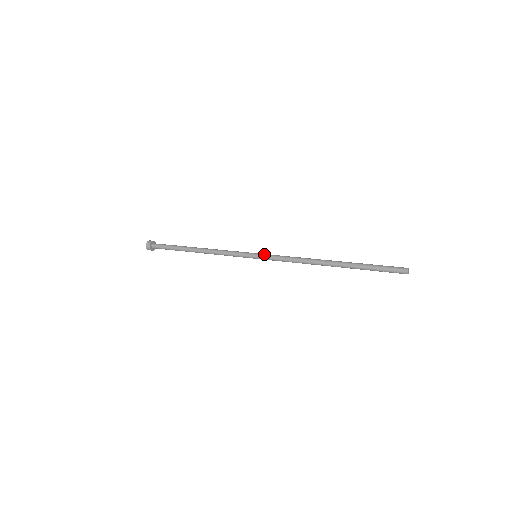
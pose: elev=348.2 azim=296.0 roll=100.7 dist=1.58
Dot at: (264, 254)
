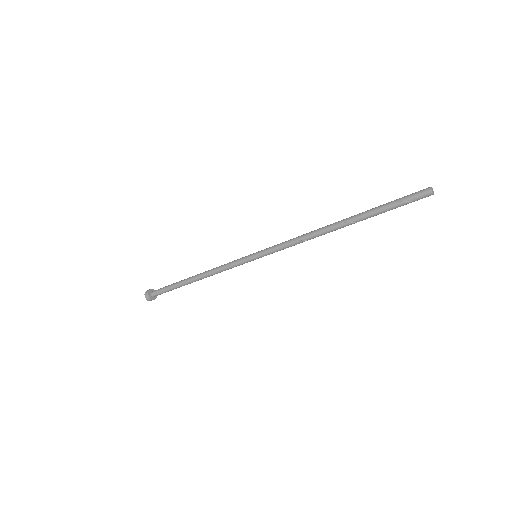
Dot at: (265, 249)
